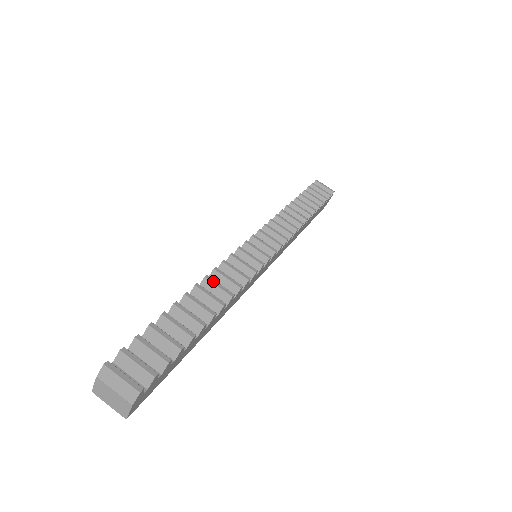
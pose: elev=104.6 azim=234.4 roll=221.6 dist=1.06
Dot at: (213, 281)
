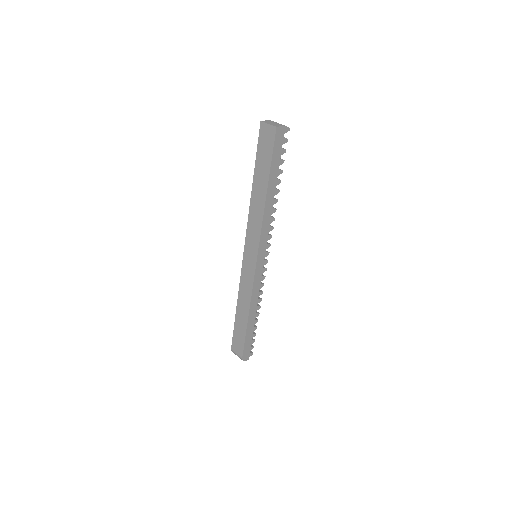
Dot at: occluded
